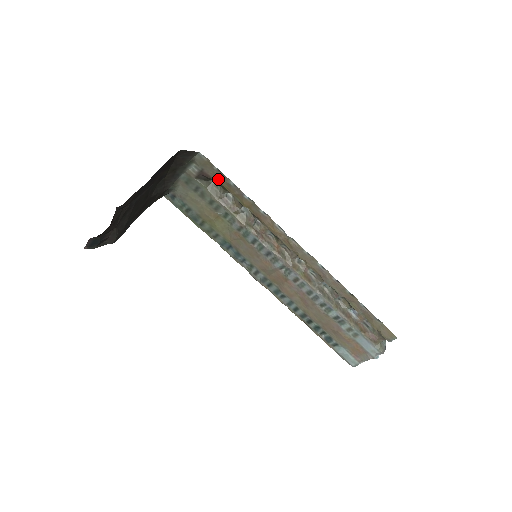
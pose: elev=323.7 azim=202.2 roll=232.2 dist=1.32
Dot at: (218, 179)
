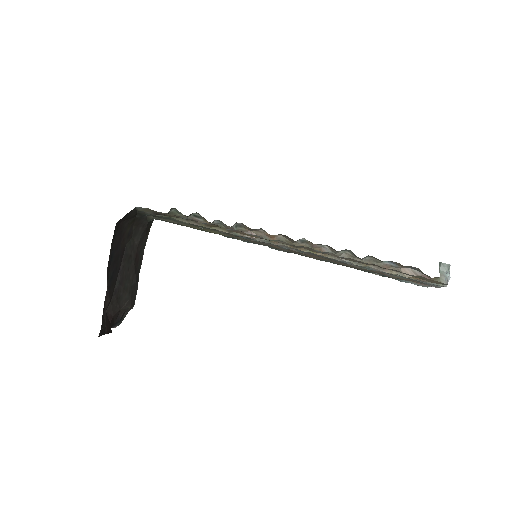
Dot at: (171, 216)
